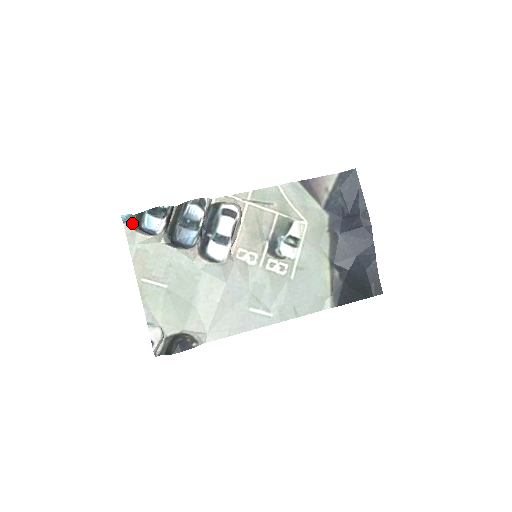
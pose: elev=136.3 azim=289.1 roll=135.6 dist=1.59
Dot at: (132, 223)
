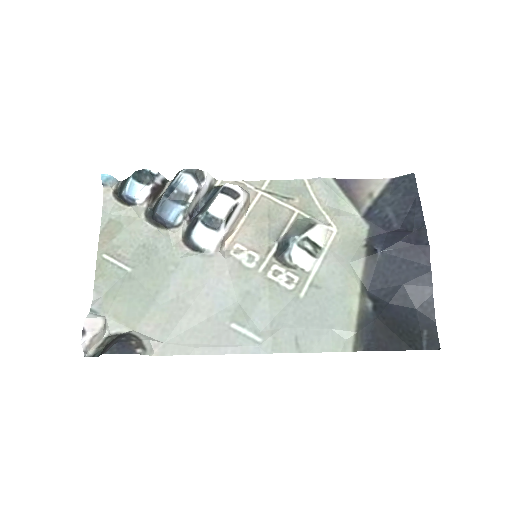
Dot at: (114, 189)
